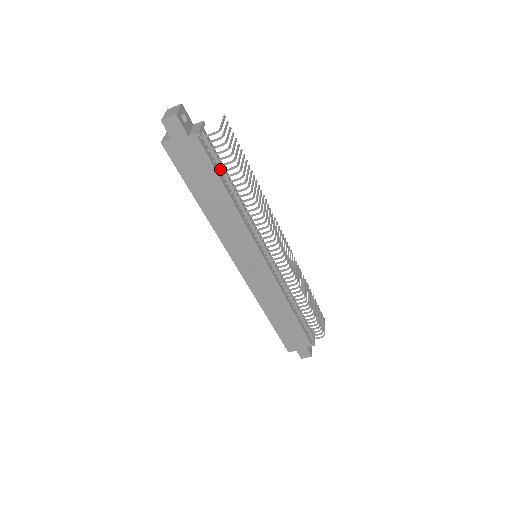
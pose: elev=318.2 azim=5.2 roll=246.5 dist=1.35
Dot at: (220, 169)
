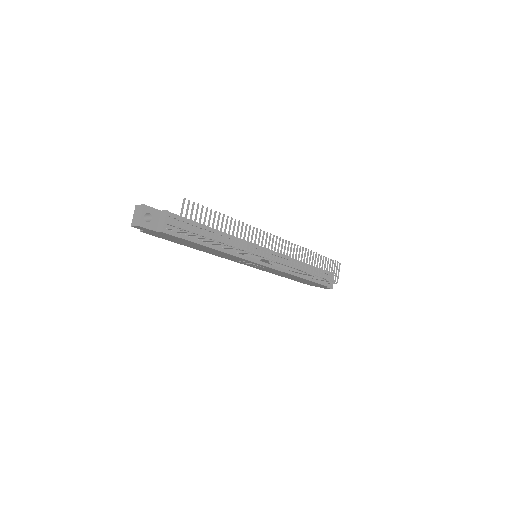
Dot at: occluded
